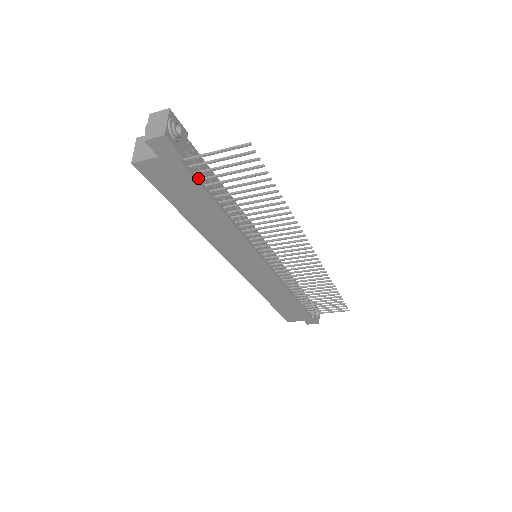
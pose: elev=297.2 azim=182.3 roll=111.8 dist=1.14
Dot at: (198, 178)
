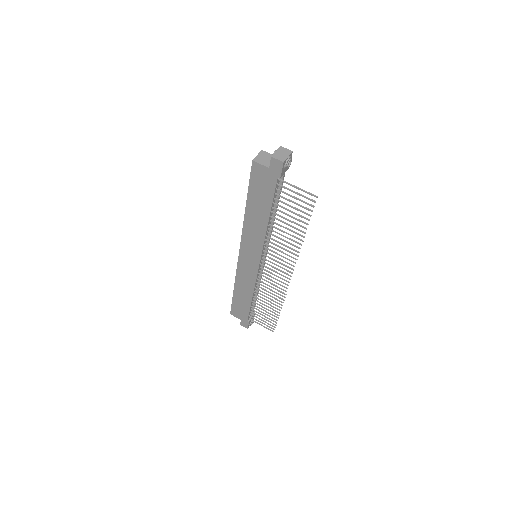
Dot at: (275, 192)
